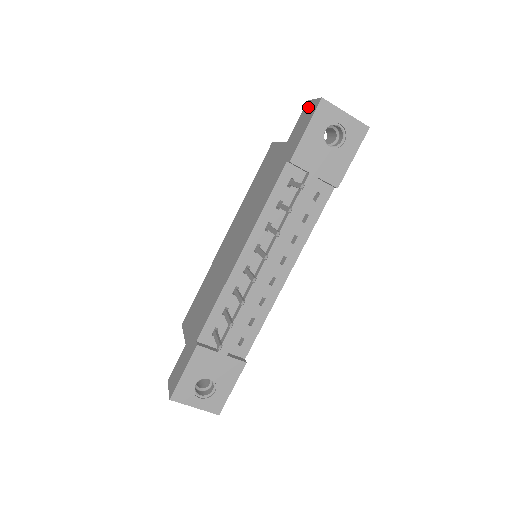
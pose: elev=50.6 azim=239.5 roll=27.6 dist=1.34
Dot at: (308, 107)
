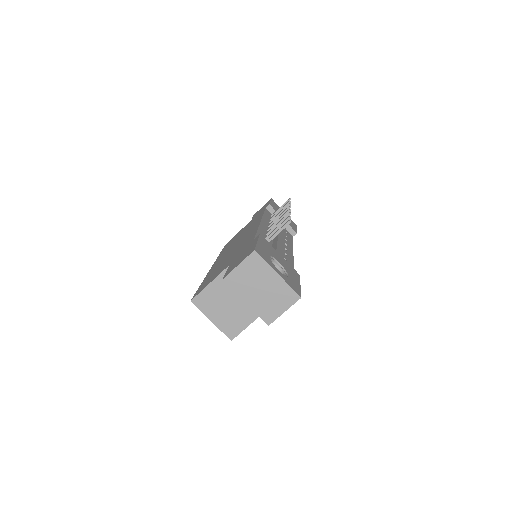
Dot at: (259, 210)
